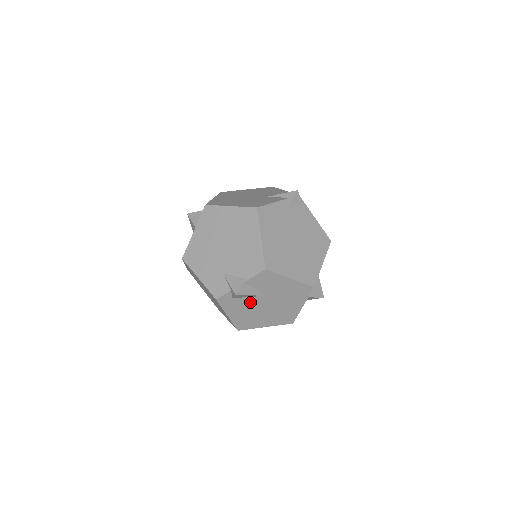
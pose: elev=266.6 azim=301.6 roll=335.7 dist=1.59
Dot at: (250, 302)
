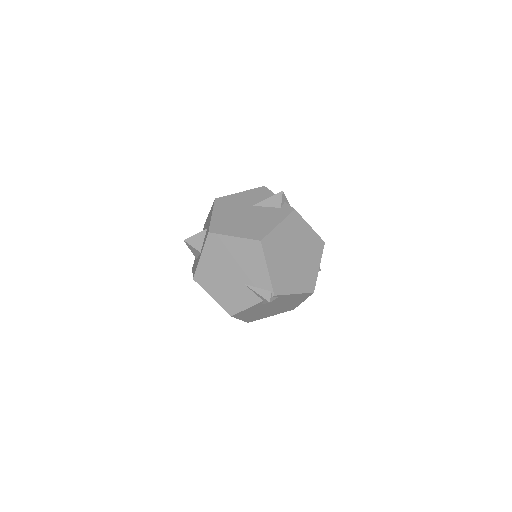
Dot at: occluded
